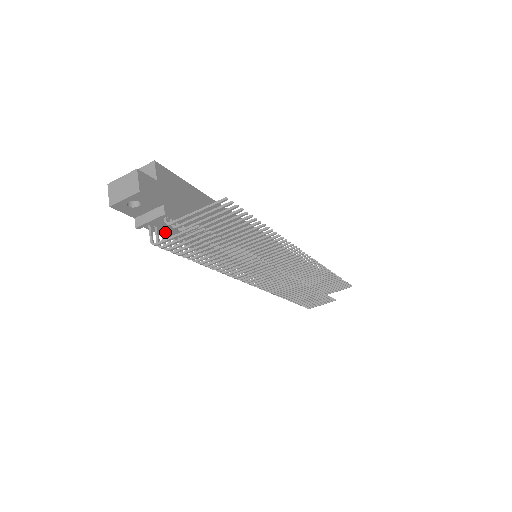
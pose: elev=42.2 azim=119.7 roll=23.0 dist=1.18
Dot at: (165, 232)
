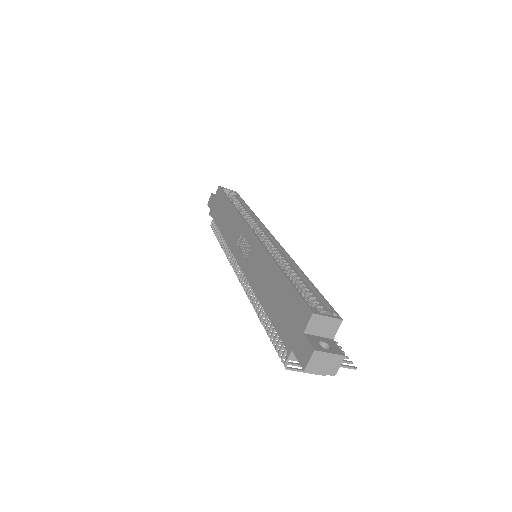
Dot at: occluded
